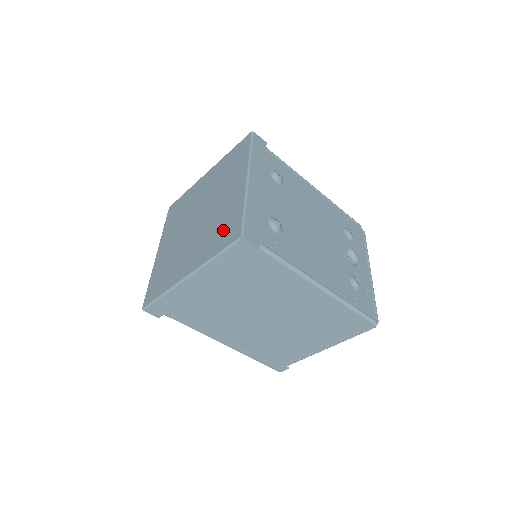
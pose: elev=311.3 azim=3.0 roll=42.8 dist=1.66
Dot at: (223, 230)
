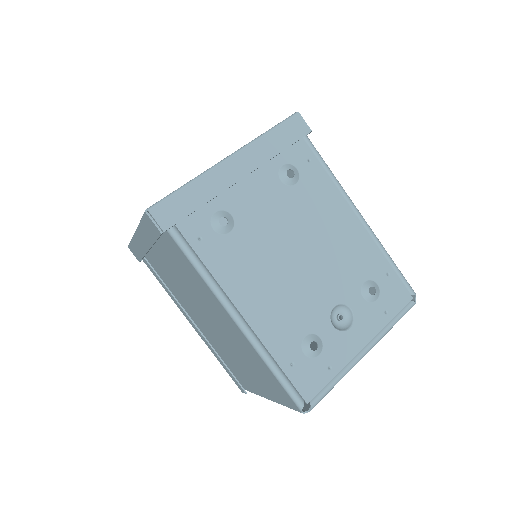
Dot at: occluded
